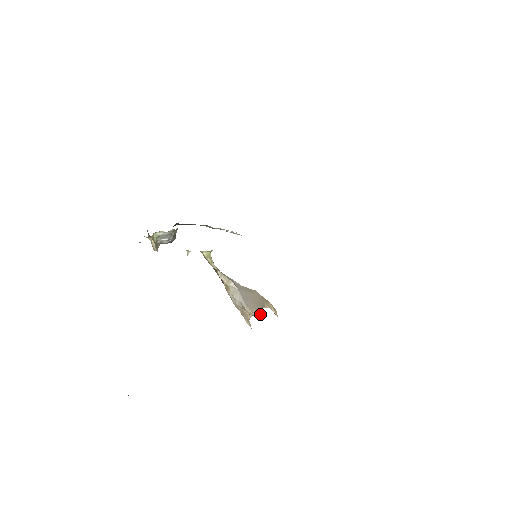
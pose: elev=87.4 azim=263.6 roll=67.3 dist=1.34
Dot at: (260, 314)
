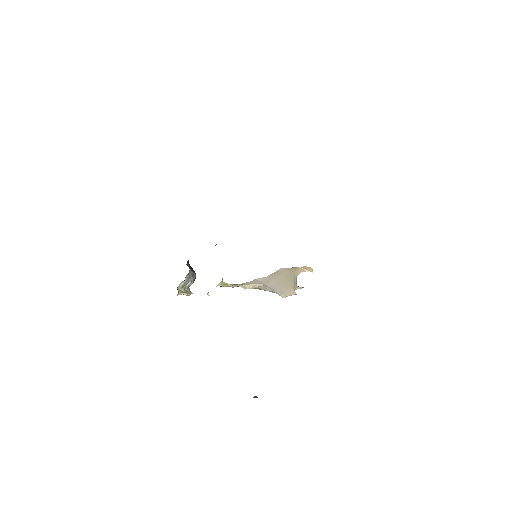
Dot at: (297, 286)
